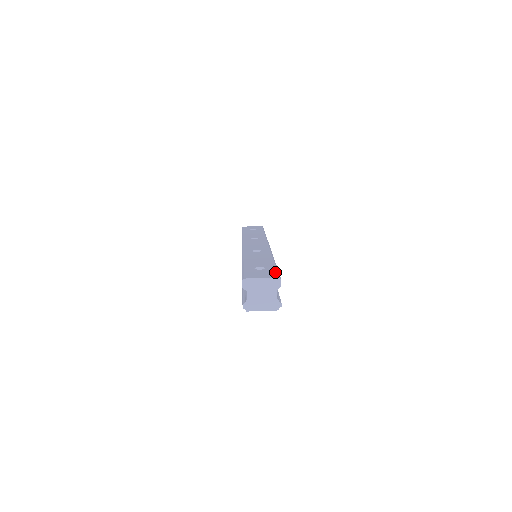
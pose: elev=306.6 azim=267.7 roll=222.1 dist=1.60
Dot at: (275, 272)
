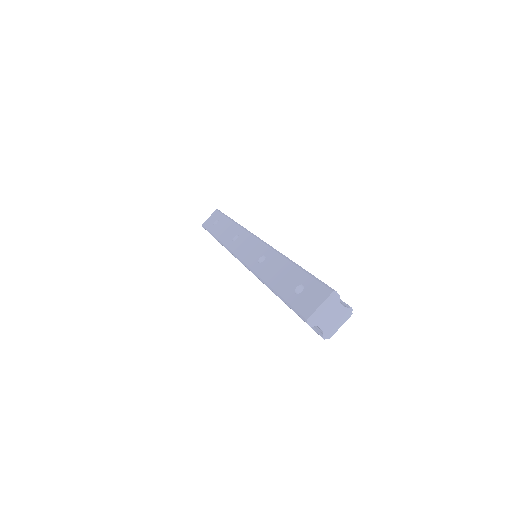
Dot at: (320, 285)
